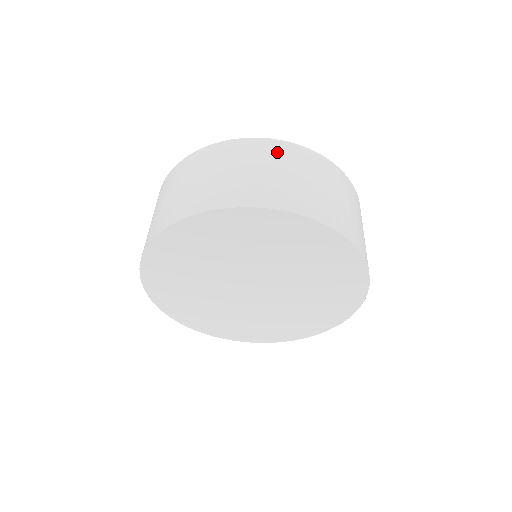
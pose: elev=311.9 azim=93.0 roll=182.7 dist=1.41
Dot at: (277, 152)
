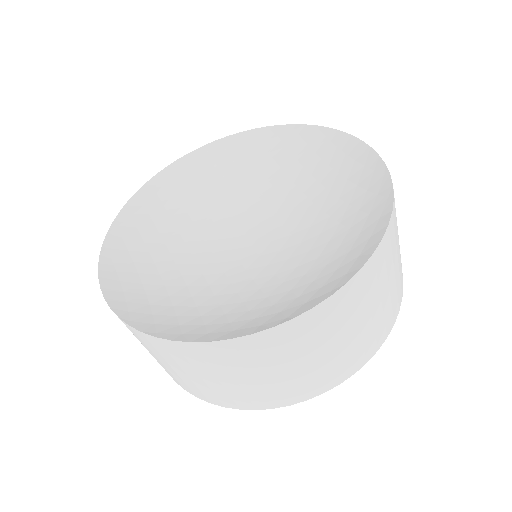
Dot at: (343, 310)
